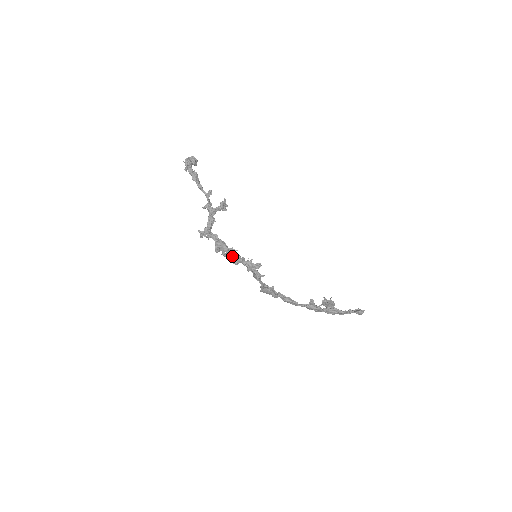
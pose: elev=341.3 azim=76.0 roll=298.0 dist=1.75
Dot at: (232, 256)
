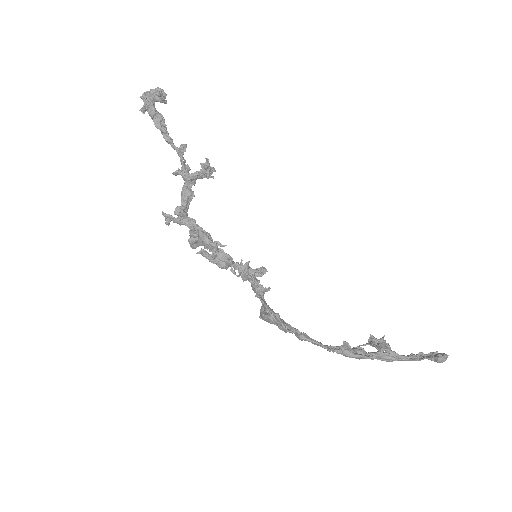
Dot at: (216, 255)
